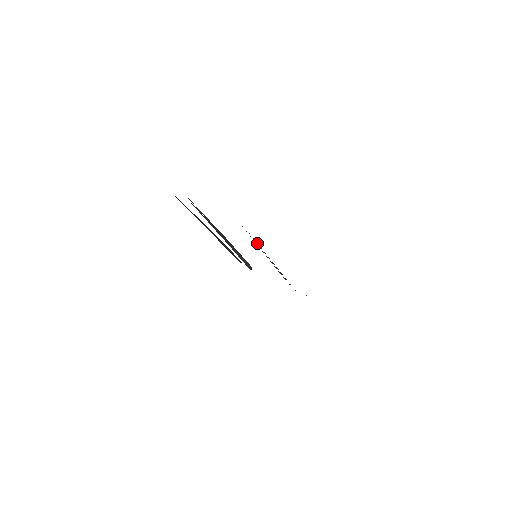
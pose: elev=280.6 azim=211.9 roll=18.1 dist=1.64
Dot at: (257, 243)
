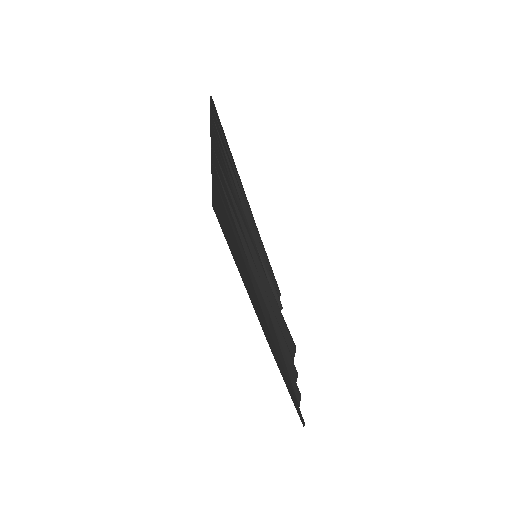
Dot at: (237, 208)
